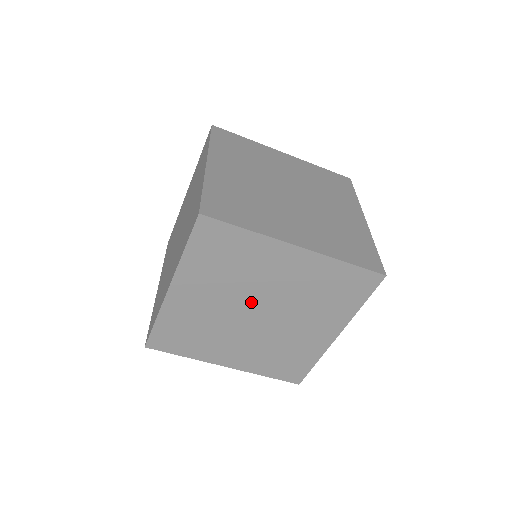
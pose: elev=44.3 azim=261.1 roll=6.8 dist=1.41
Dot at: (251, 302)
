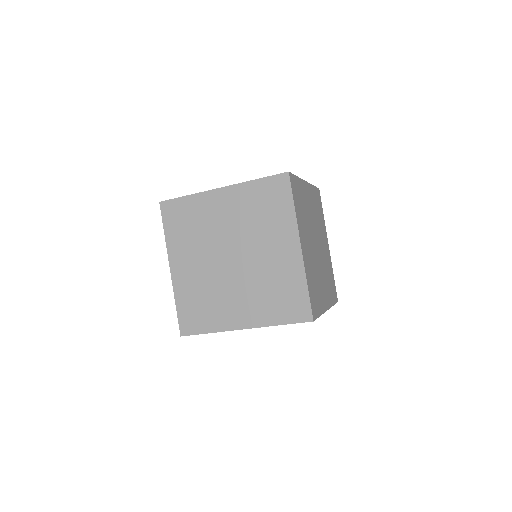
Dot at: occluded
